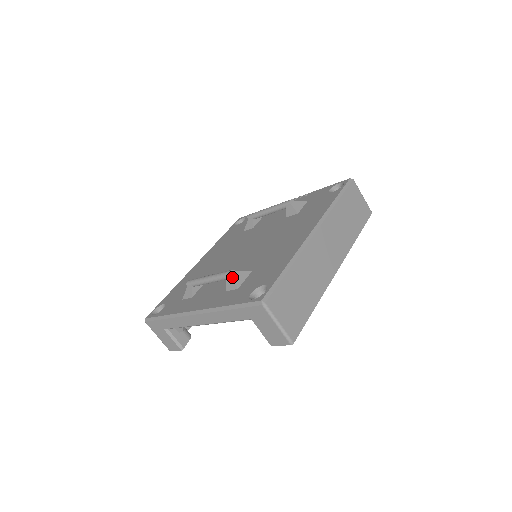
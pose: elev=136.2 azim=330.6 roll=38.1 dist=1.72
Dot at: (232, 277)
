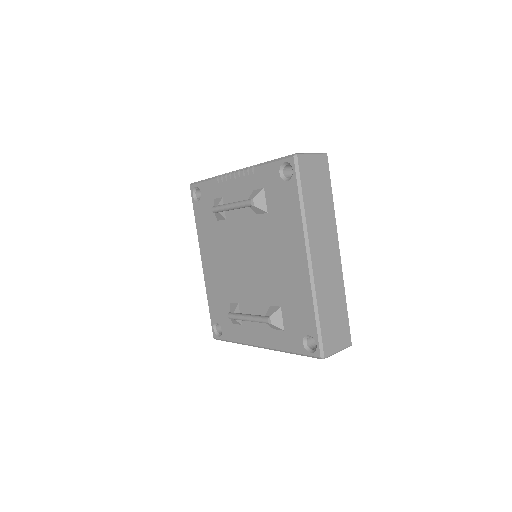
Dot at: (272, 324)
